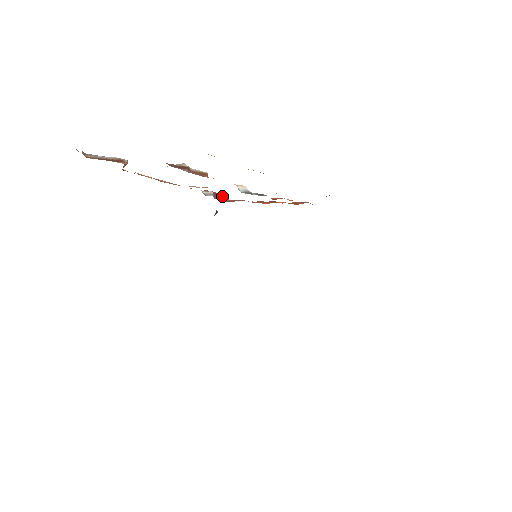
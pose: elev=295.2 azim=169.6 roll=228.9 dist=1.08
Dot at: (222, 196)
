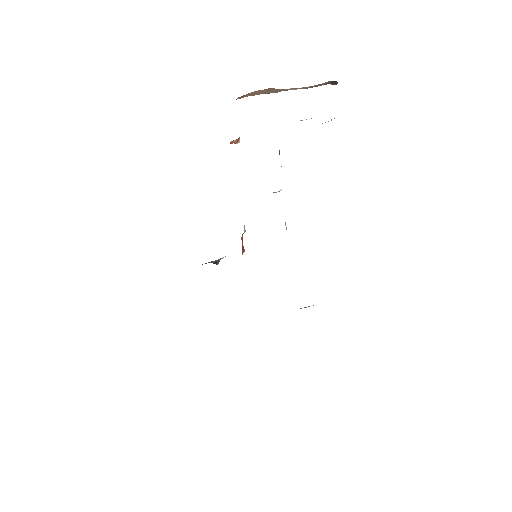
Dot at: (243, 247)
